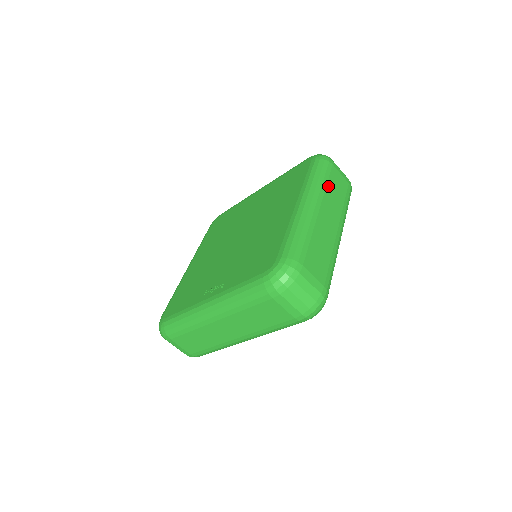
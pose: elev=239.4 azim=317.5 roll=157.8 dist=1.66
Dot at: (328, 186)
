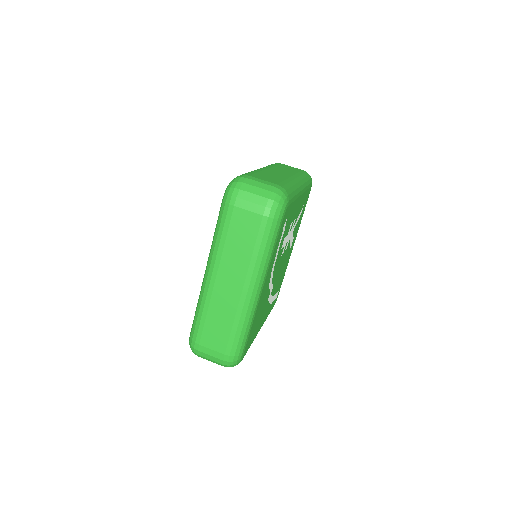
Dot at: (277, 166)
